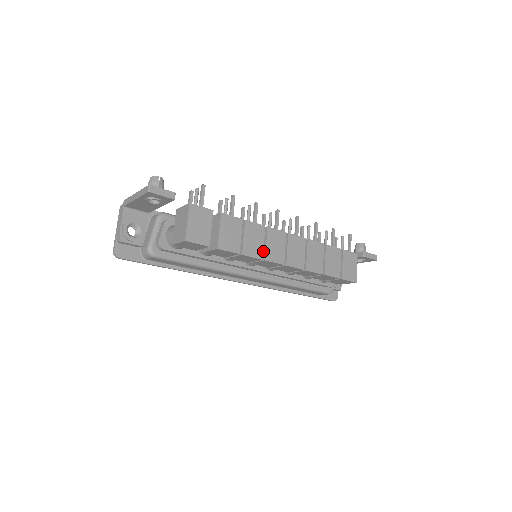
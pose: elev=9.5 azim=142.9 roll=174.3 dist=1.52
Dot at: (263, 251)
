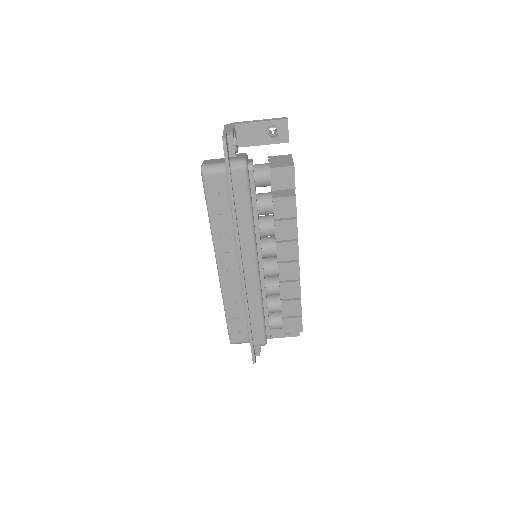
Dot at: occluded
